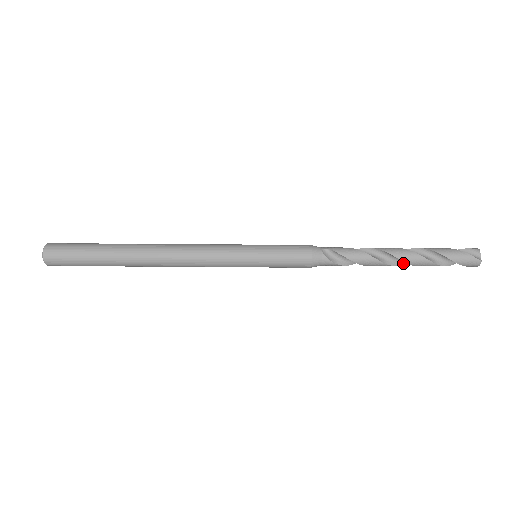
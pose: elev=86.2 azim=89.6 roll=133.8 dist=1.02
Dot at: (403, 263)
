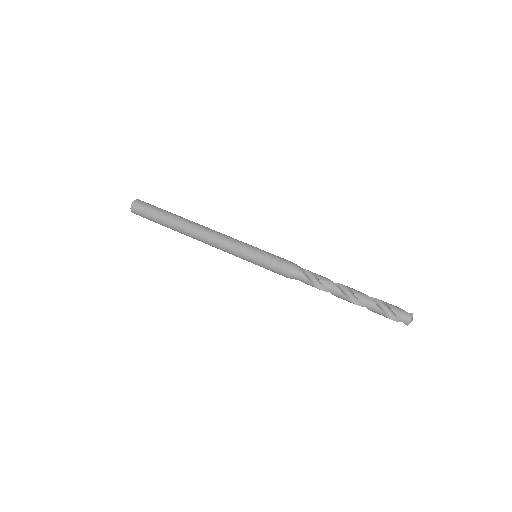
Dot at: (354, 302)
